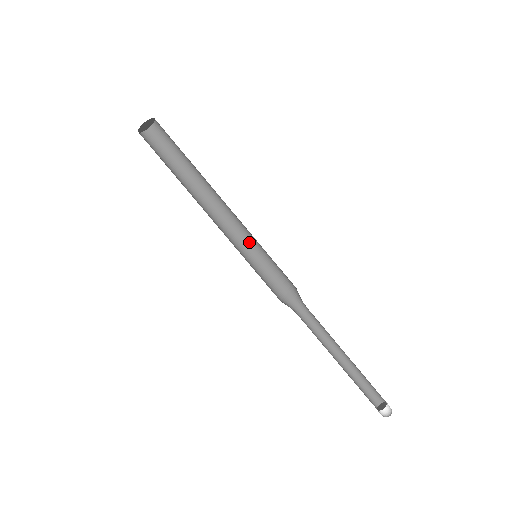
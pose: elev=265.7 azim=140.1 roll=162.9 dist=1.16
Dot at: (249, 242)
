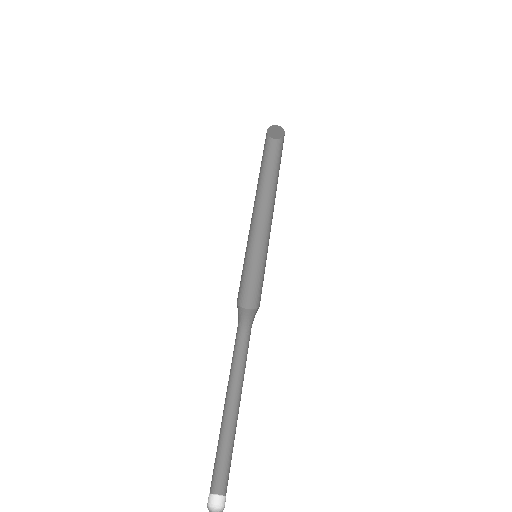
Dot at: (260, 249)
